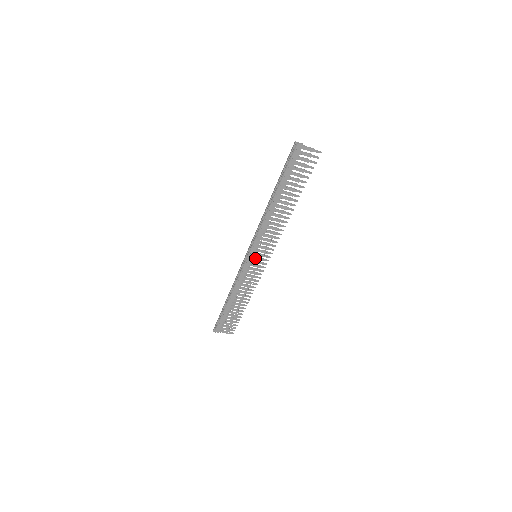
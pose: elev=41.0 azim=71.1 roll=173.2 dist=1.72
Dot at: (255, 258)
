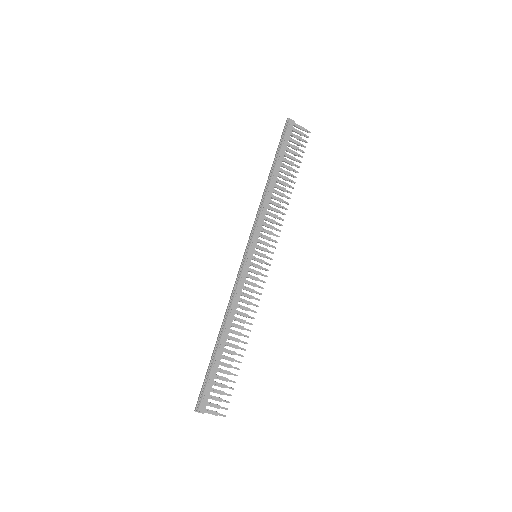
Dot at: (255, 259)
